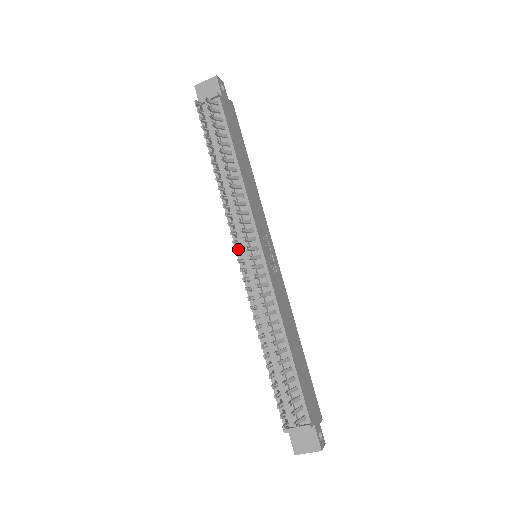
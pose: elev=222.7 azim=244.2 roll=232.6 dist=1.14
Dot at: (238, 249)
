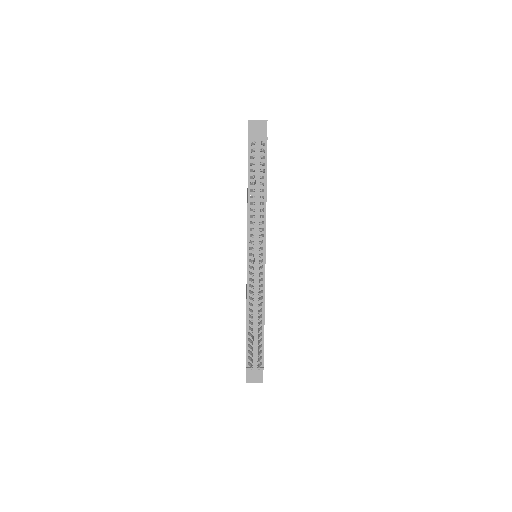
Dot at: occluded
